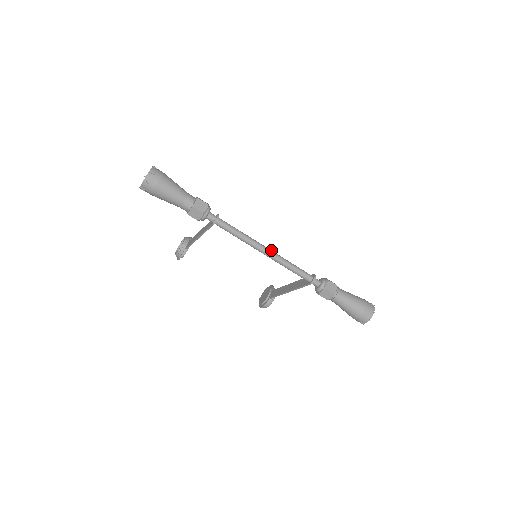
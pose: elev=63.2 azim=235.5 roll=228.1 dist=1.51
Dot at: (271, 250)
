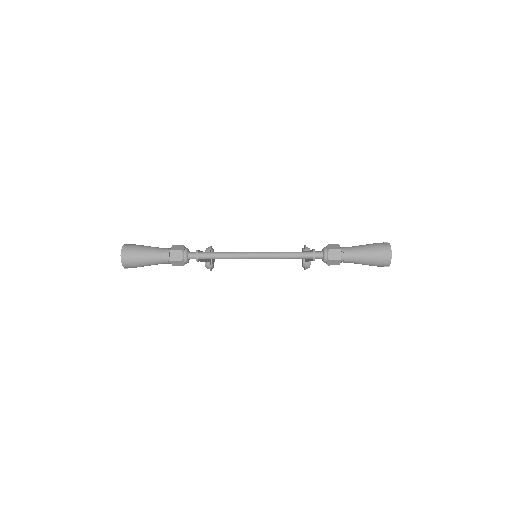
Dot at: (260, 252)
